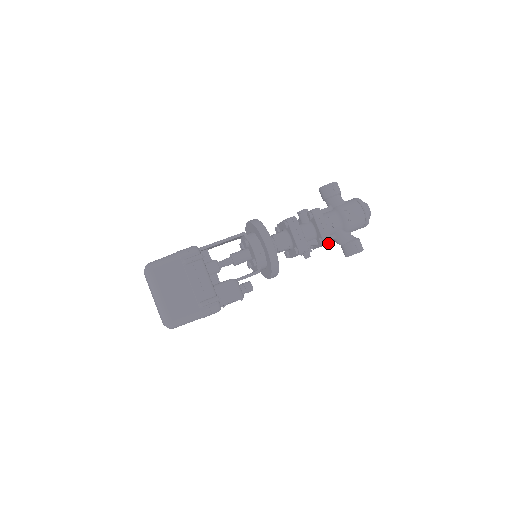
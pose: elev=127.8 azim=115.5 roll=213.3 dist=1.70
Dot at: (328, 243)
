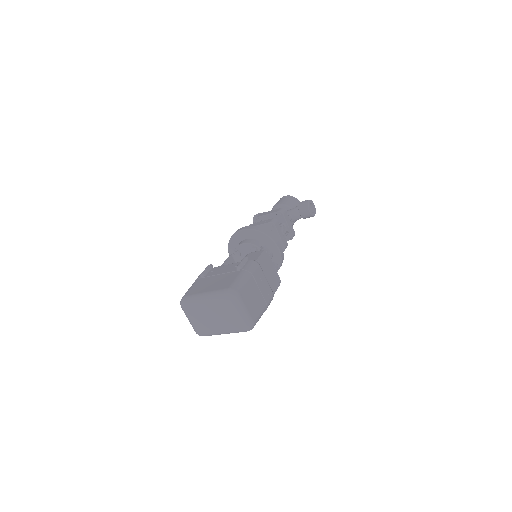
Dot at: (283, 211)
